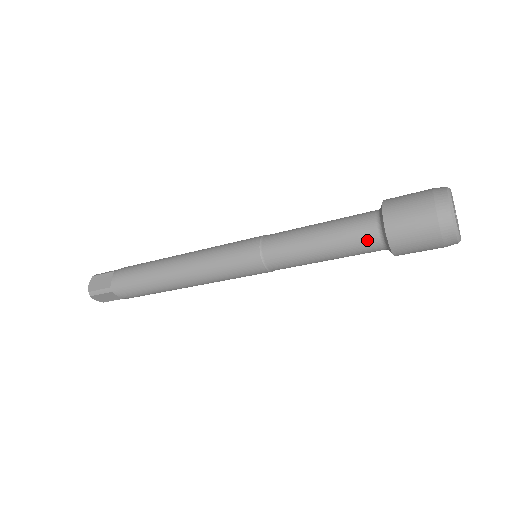
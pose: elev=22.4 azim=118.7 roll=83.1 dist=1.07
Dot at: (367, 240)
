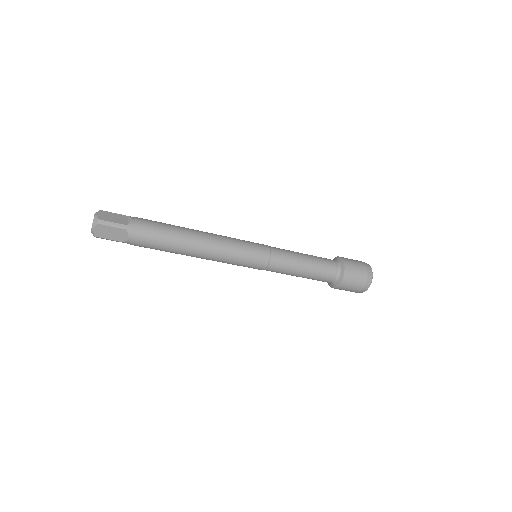
Dot at: (331, 271)
